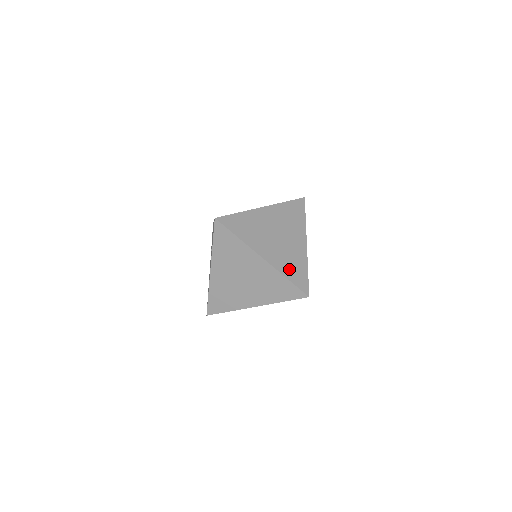
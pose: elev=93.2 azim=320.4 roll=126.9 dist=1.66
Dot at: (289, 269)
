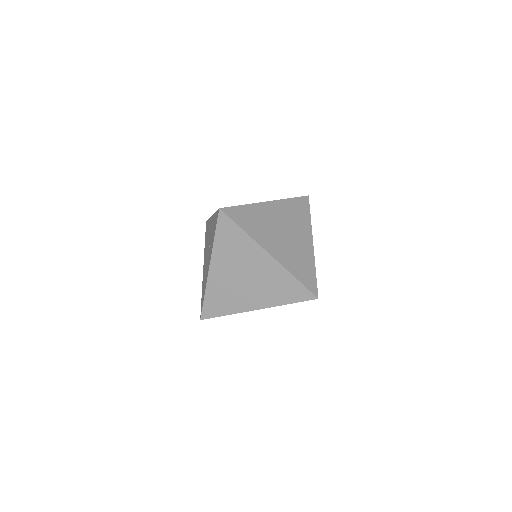
Dot at: (297, 268)
